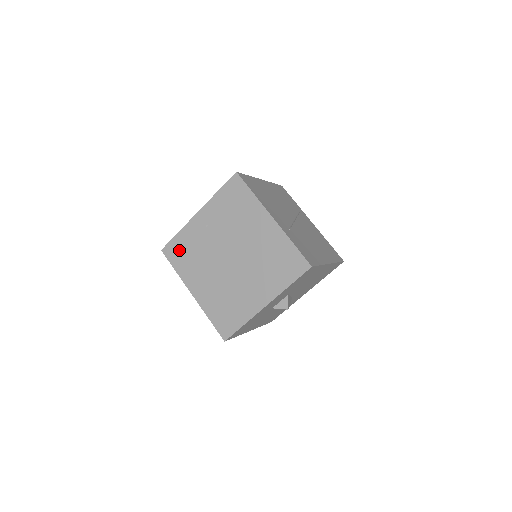
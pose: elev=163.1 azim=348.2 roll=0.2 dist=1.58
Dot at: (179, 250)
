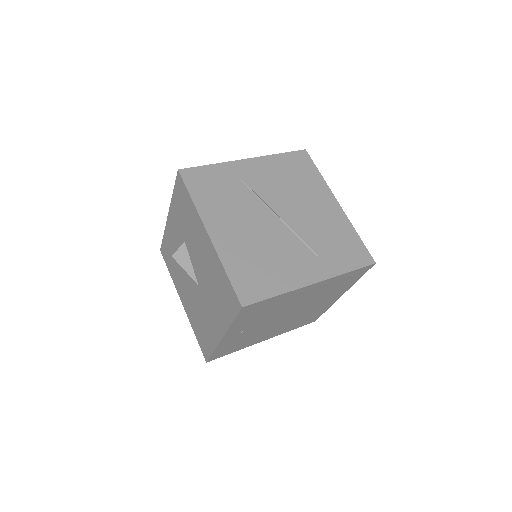
Dot at: (226, 351)
